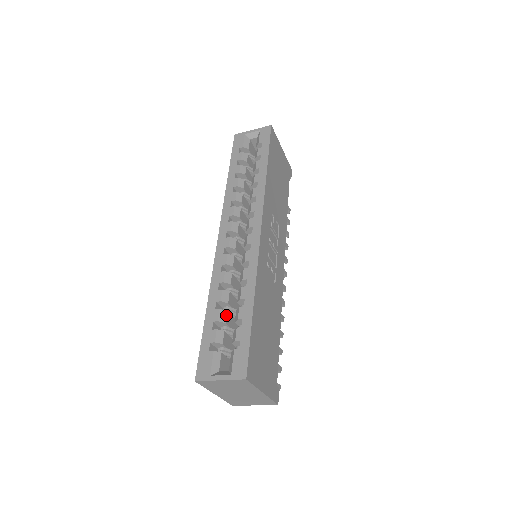
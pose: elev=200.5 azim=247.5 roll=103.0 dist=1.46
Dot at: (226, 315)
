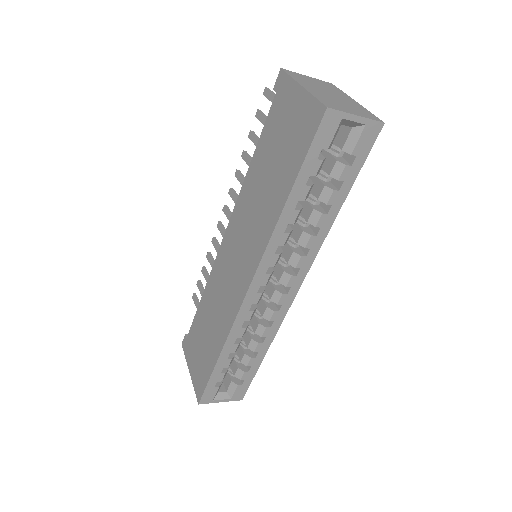
Dot at: occluded
